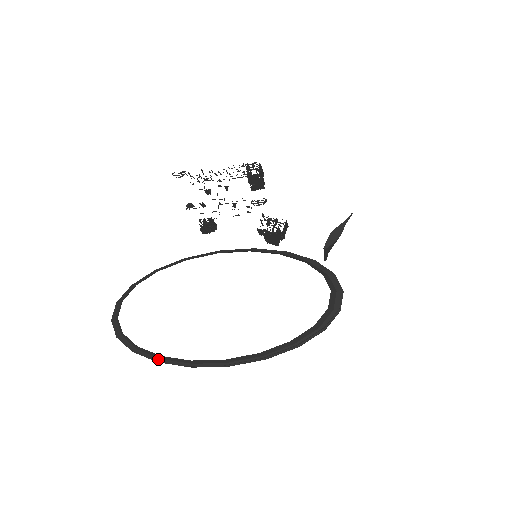
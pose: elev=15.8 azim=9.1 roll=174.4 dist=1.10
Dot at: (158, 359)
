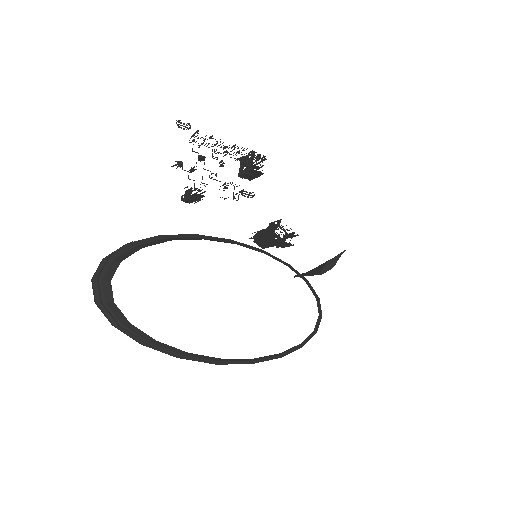
Dot at: (145, 341)
